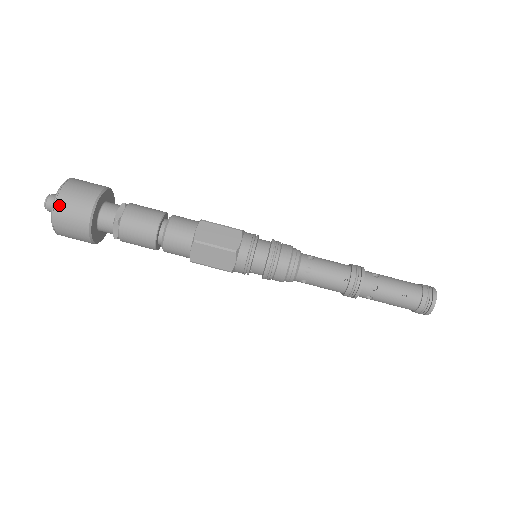
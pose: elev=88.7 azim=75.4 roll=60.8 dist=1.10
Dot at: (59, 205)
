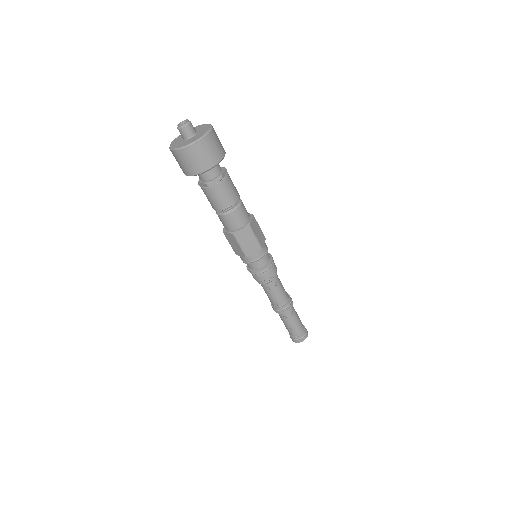
Dot at: (185, 152)
